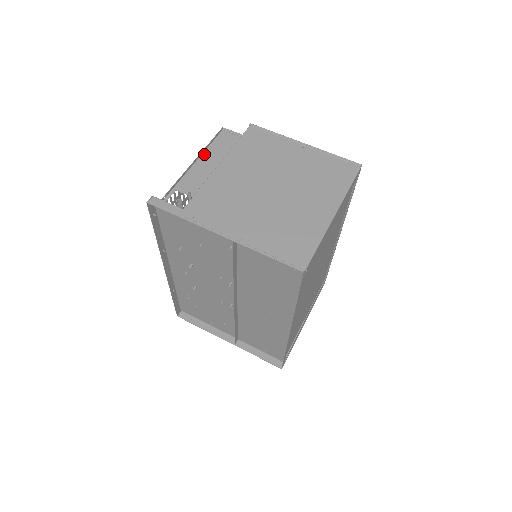
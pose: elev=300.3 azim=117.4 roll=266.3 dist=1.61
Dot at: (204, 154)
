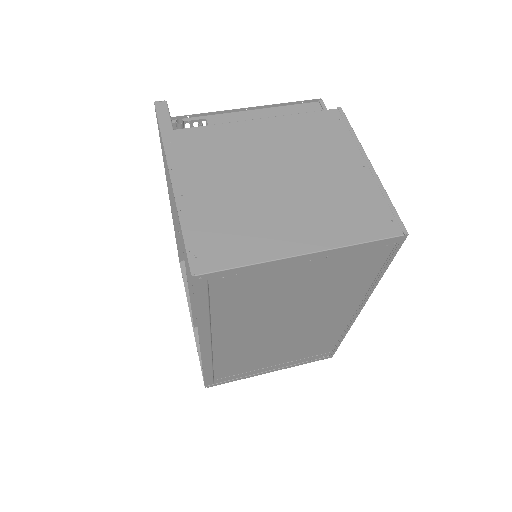
Dot at: (272, 109)
